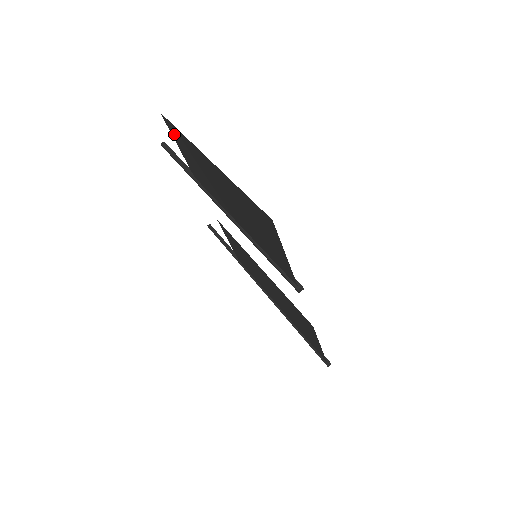
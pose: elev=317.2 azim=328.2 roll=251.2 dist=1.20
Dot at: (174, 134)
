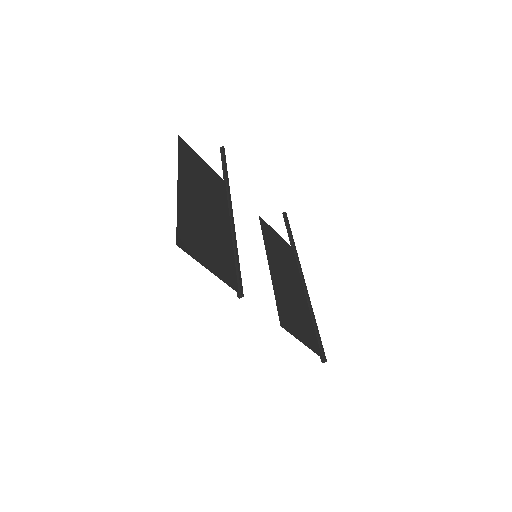
Dot at: (190, 152)
